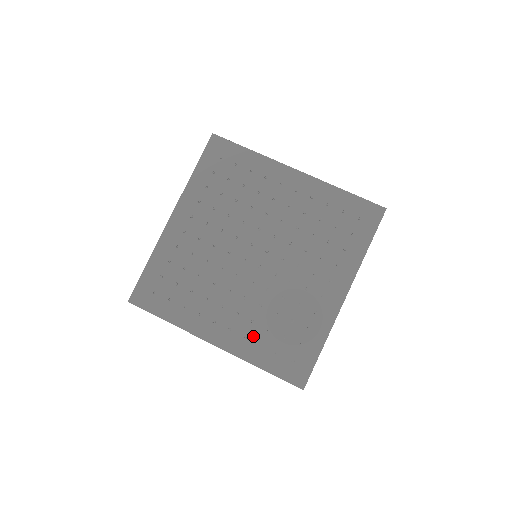
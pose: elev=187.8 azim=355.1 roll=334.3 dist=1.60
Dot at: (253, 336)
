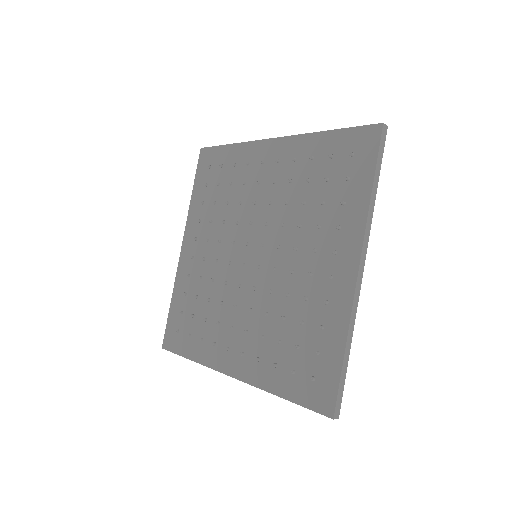
Dot at: (266, 355)
